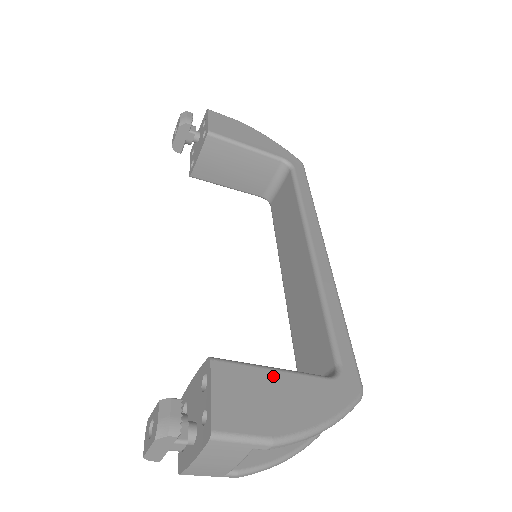
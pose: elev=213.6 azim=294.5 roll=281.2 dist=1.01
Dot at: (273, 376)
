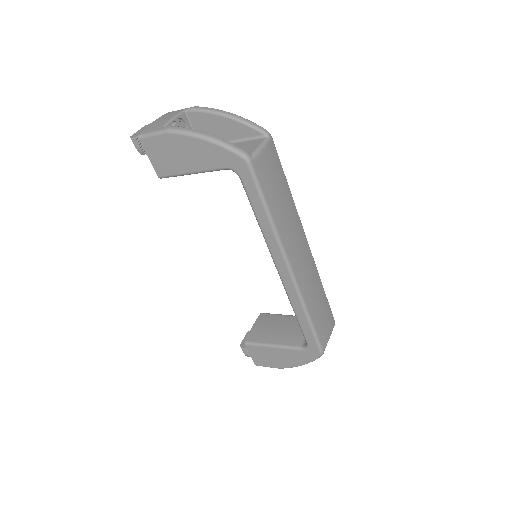
Dot at: (272, 350)
